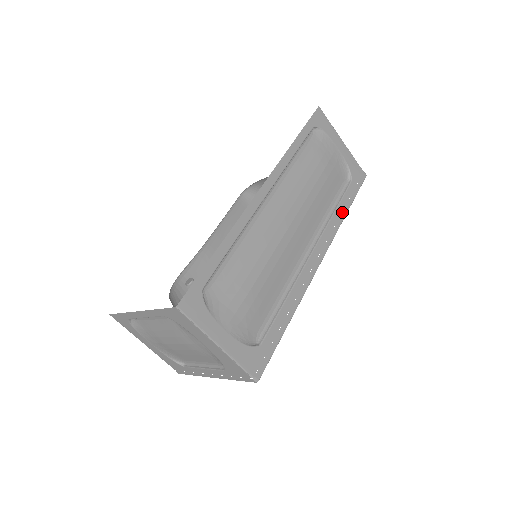
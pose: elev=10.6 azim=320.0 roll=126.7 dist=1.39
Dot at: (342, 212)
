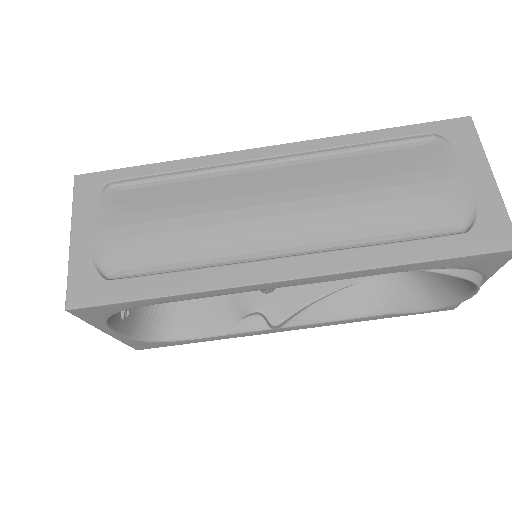
Dot at: (398, 255)
